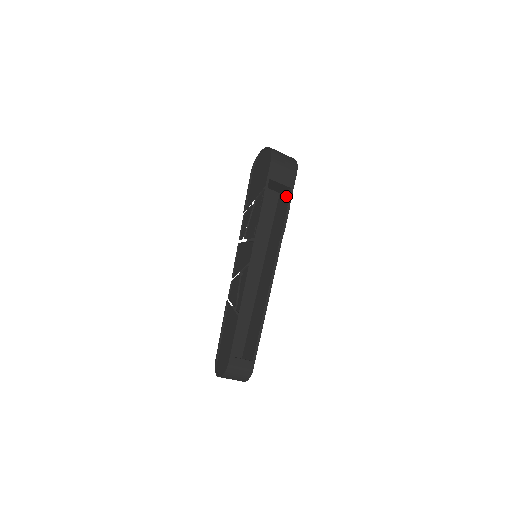
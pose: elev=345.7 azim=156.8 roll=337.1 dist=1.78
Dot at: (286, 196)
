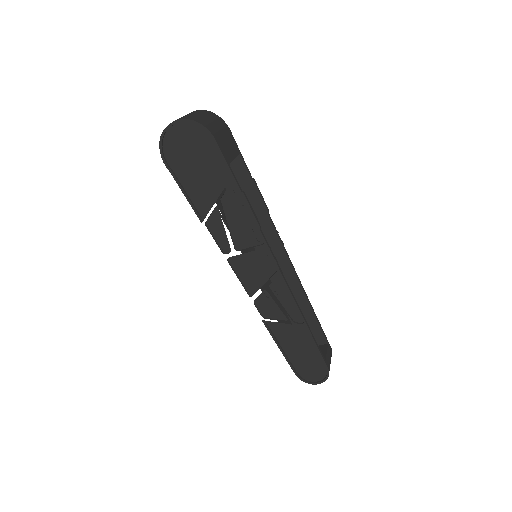
Dot at: (236, 167)
